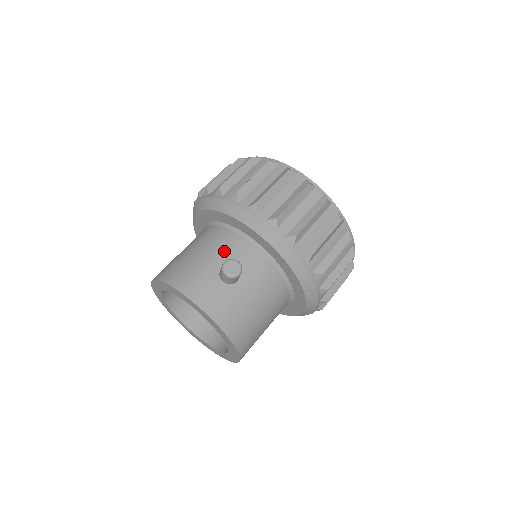
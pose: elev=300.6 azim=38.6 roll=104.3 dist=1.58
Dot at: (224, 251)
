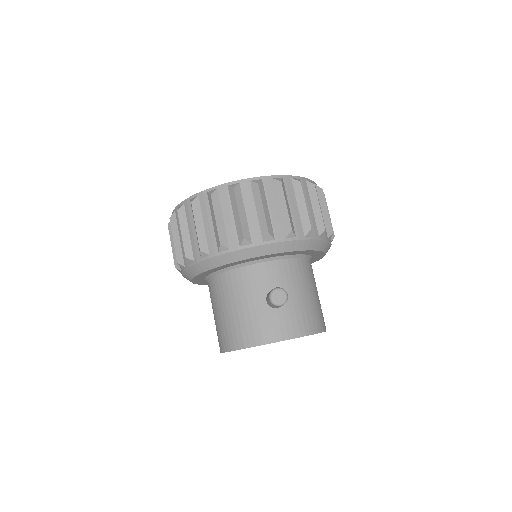
Dot at: (253, 288)
